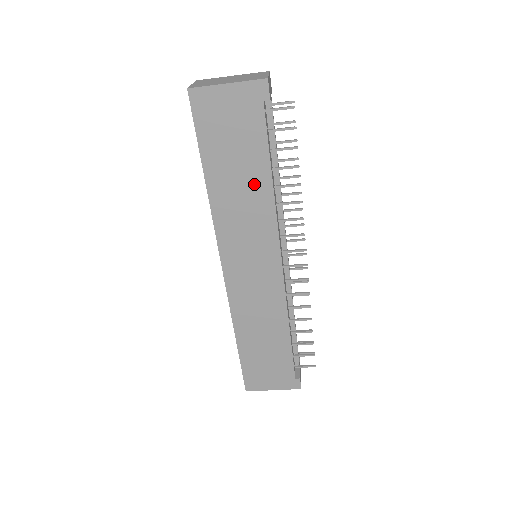
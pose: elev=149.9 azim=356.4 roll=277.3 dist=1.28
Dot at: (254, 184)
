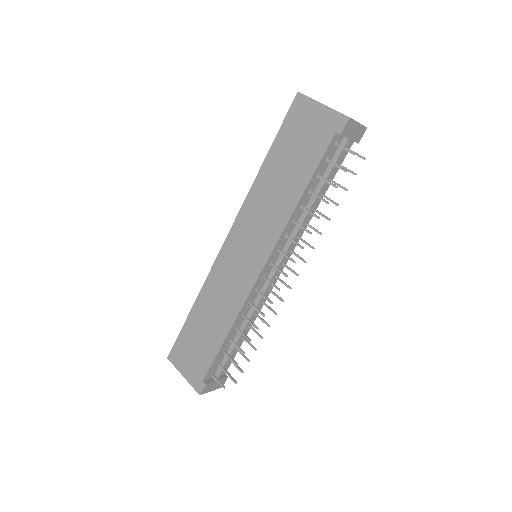
Dot at: (288, 190)
